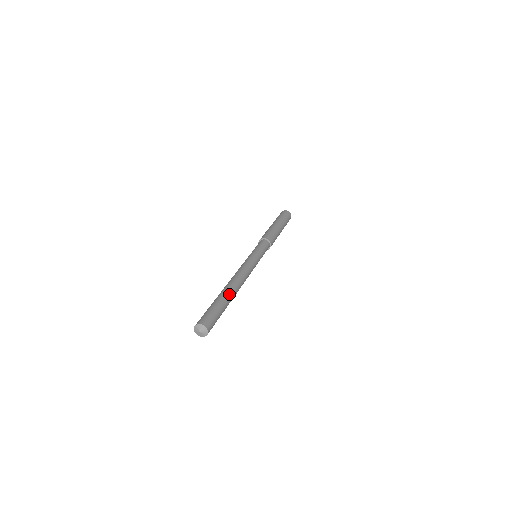
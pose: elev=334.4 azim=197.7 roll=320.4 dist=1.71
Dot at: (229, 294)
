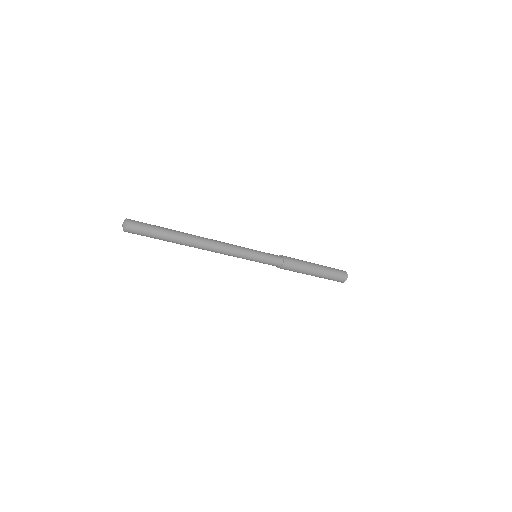
Dot at: (180, 232)
